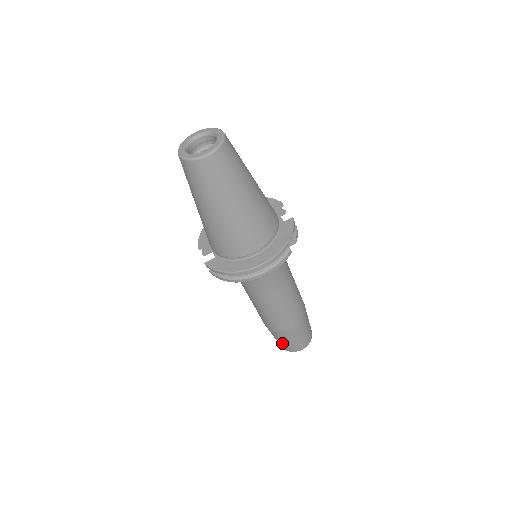
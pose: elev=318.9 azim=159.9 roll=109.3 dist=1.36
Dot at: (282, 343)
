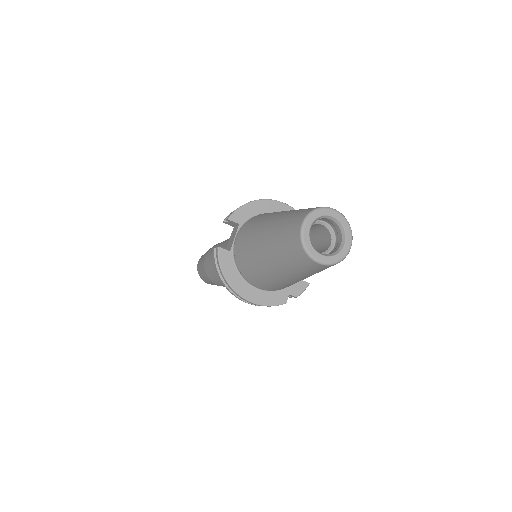
Dot at: (201, 273)
